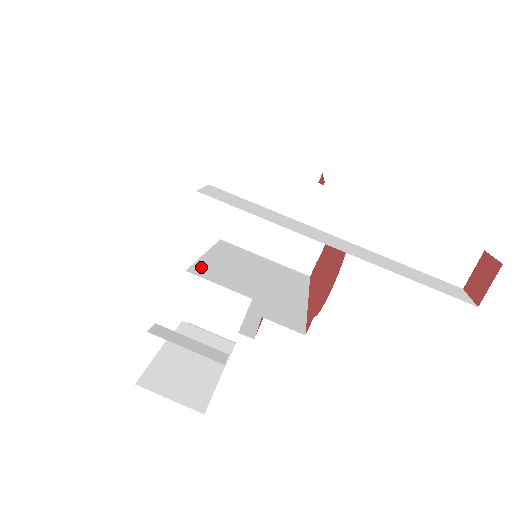
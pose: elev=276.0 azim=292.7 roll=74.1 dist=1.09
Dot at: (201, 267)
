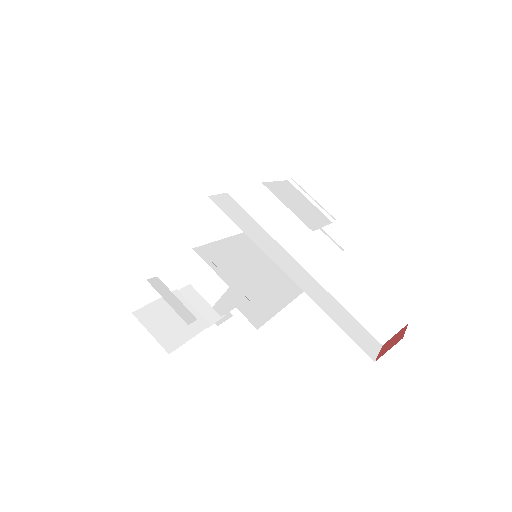
Dot at: (212, 248)
